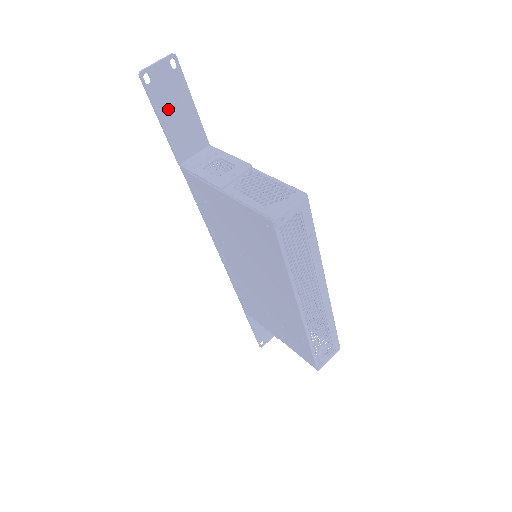
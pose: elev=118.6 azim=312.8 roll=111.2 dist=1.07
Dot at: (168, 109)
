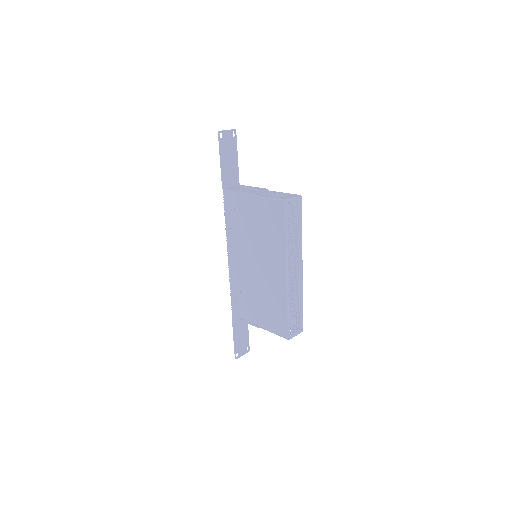
Dot at: (226, 155)
